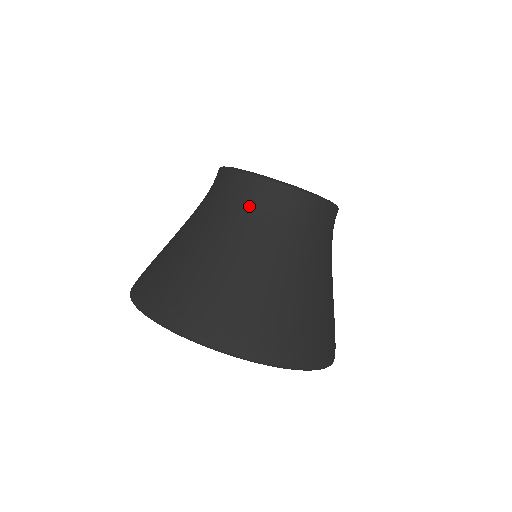
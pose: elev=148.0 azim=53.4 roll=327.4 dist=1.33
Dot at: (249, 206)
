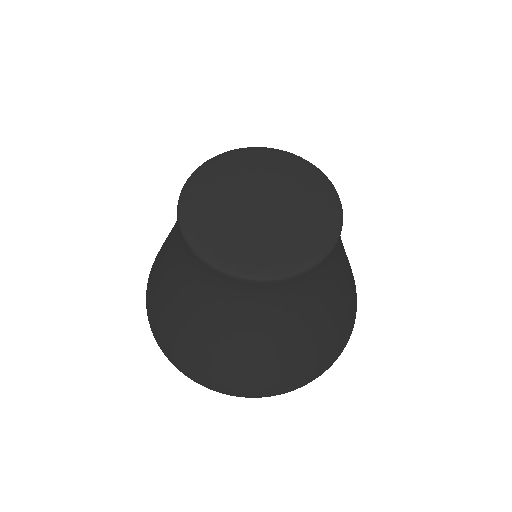
Dot at: (244, 301)
